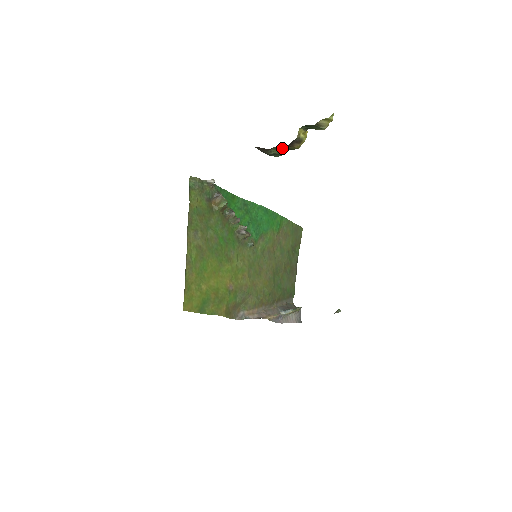
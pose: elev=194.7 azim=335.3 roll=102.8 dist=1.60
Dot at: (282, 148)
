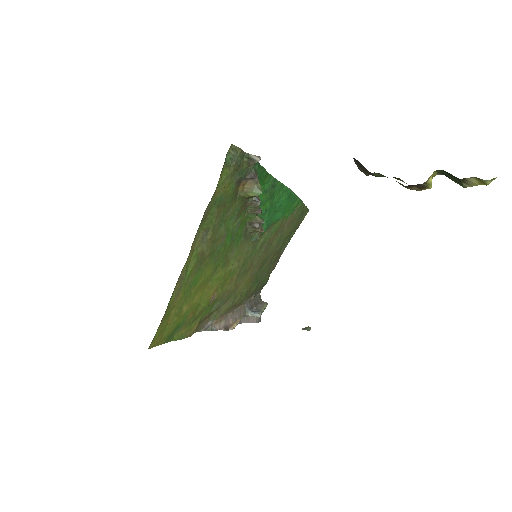
Dot at: occluded
